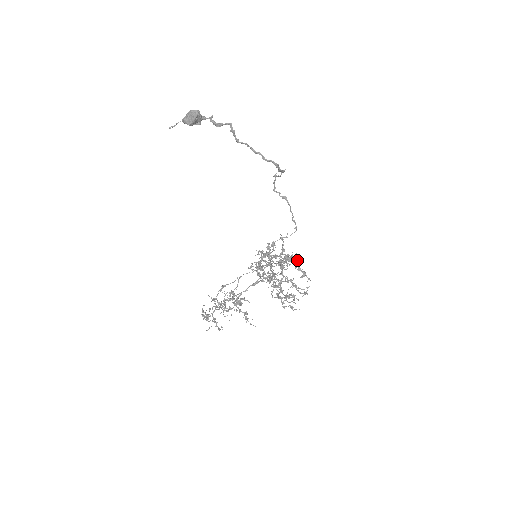
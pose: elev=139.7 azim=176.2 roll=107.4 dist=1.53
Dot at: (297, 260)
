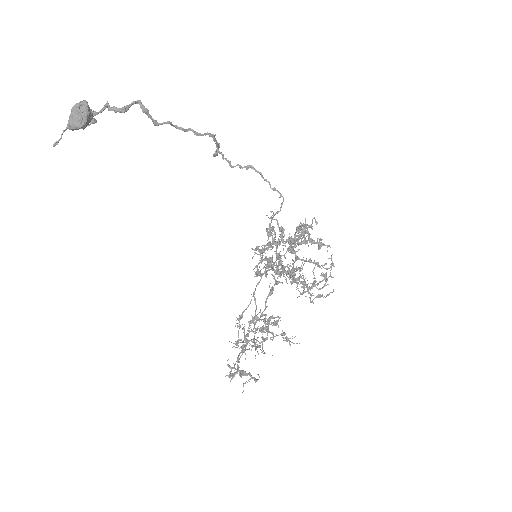
Dot at: (305, 231)
